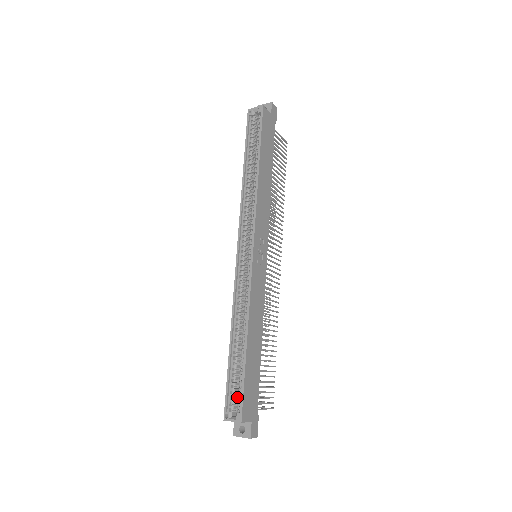
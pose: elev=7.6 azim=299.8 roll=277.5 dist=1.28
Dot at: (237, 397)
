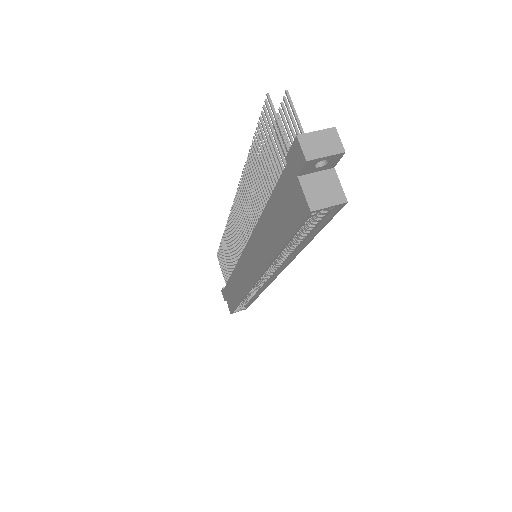
Dot at: occluded
